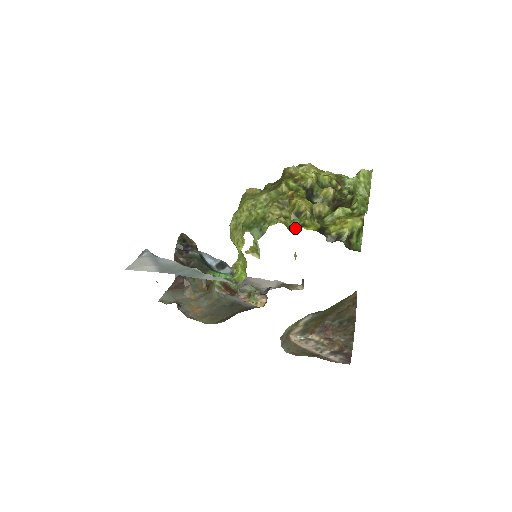
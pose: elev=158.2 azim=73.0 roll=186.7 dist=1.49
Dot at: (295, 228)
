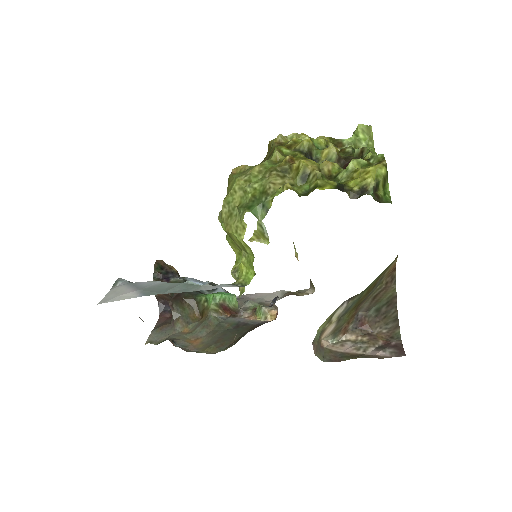
Dot at: (306, 194)
